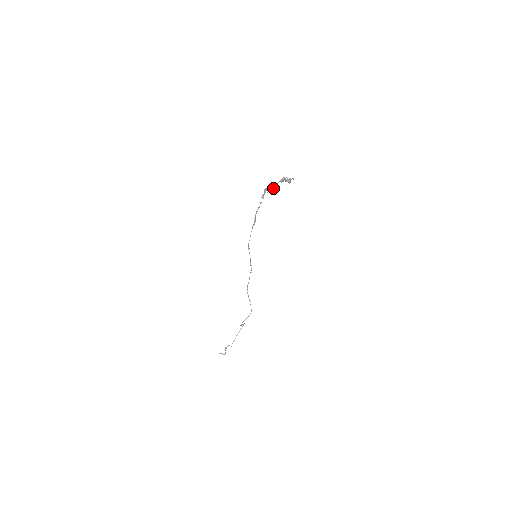
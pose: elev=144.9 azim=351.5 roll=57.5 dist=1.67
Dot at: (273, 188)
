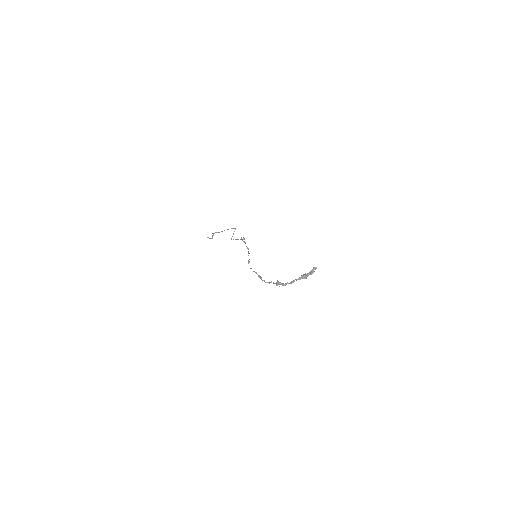
Dot at: occluded
